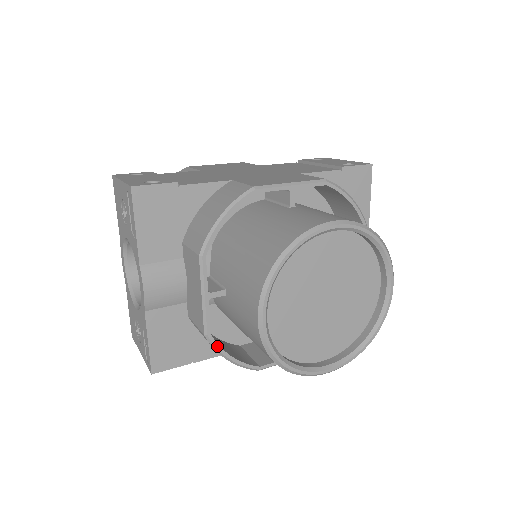
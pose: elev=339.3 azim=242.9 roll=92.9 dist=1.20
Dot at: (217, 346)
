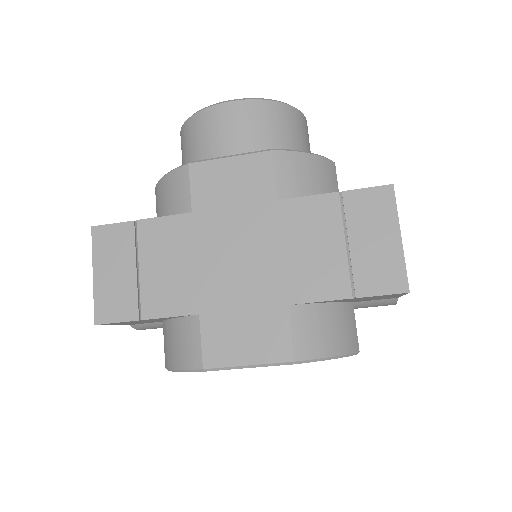
Dot at: occluded
